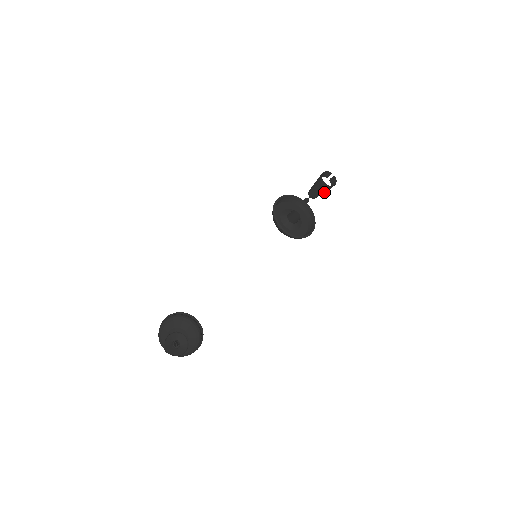
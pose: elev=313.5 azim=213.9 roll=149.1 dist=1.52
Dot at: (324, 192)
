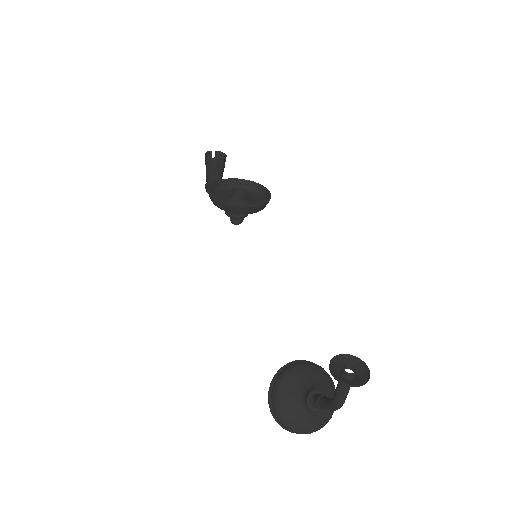
Dot at: (222, 174)
